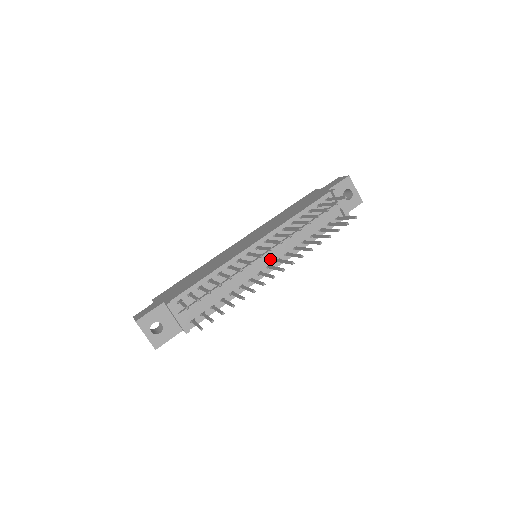
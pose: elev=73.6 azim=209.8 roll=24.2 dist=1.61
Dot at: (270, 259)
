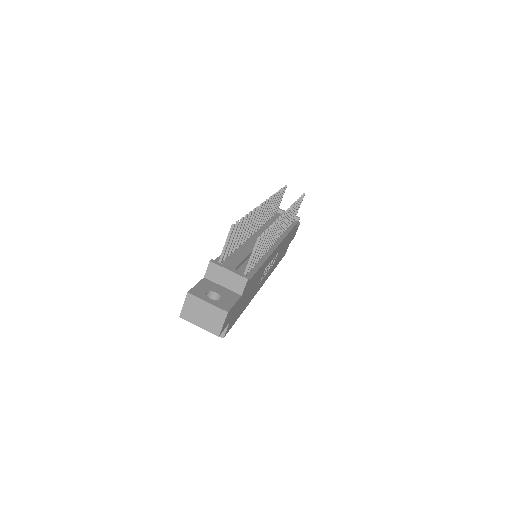
Dot at: occluded
